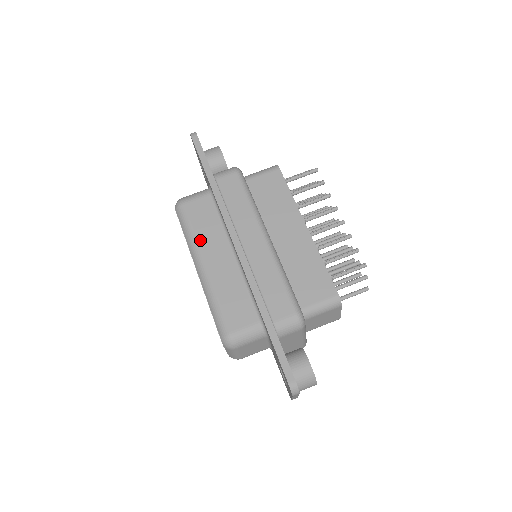
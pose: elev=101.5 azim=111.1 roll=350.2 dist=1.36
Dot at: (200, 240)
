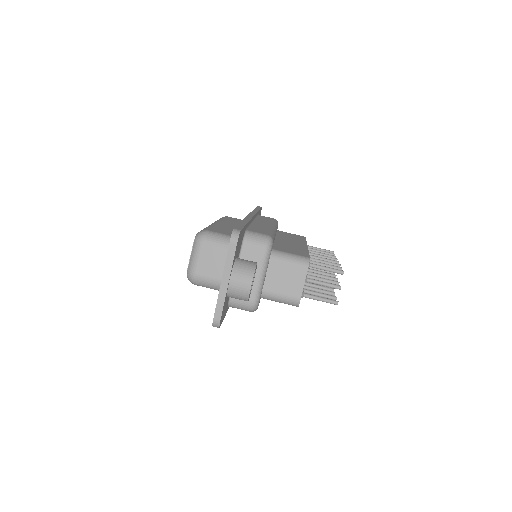
Dot at: (225, 220)
